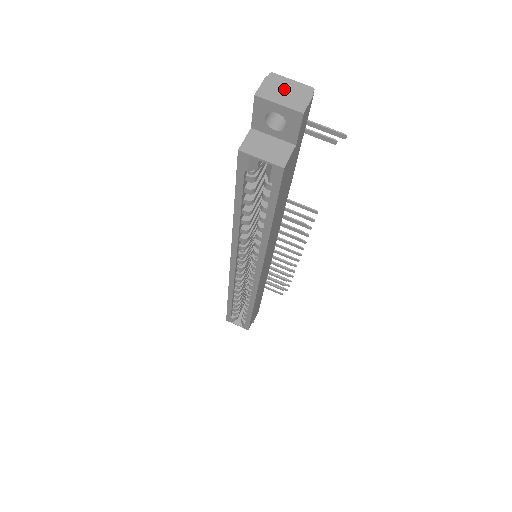
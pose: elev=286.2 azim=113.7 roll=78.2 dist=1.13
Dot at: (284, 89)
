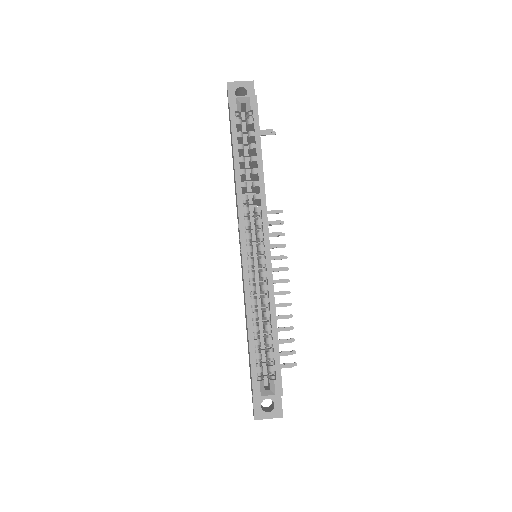
Dot at: occluded
